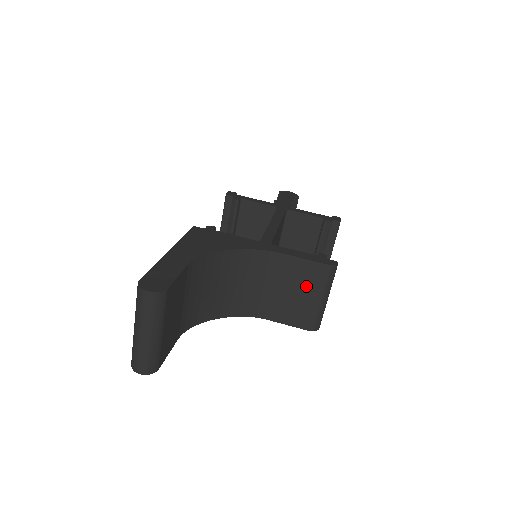
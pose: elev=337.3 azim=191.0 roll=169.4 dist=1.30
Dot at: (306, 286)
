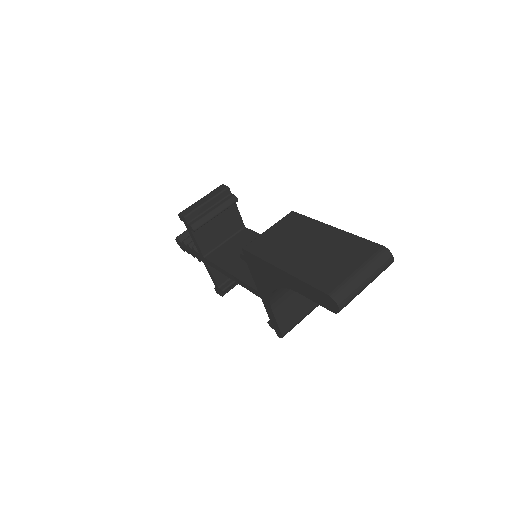
Dot at: (307, 304)
